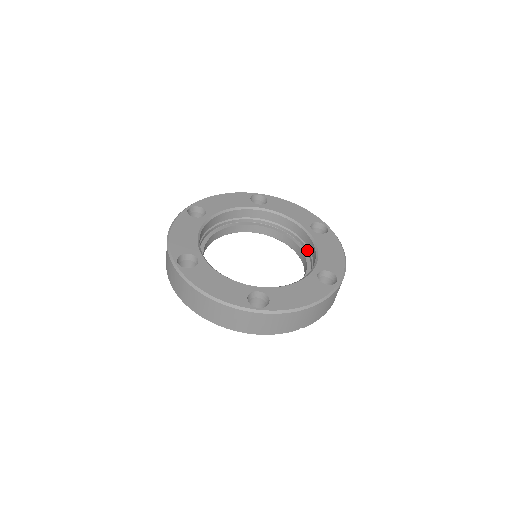
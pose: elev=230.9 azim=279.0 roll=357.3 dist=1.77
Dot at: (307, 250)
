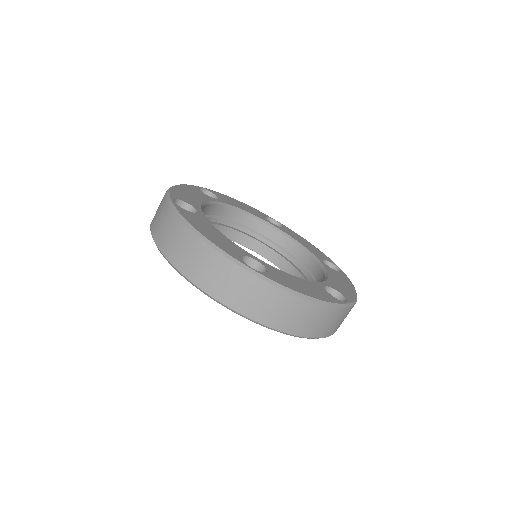
Dot at: (274, 246)
